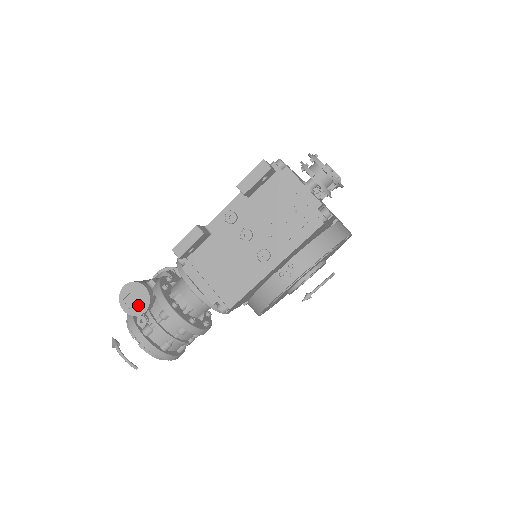
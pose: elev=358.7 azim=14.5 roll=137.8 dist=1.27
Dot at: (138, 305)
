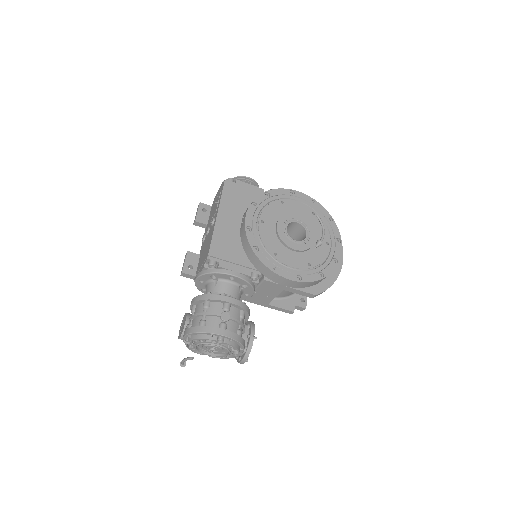
Dot at: (183, 325)
